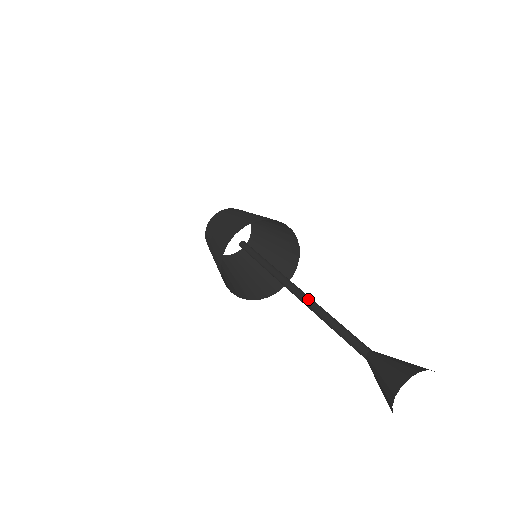
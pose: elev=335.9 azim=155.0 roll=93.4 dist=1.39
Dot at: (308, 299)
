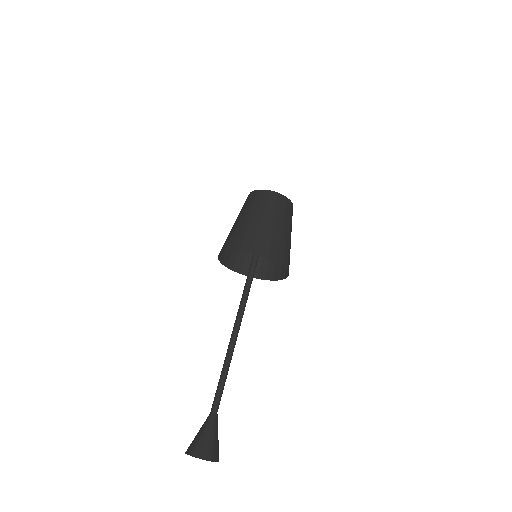
Dot at: (233, 340)
